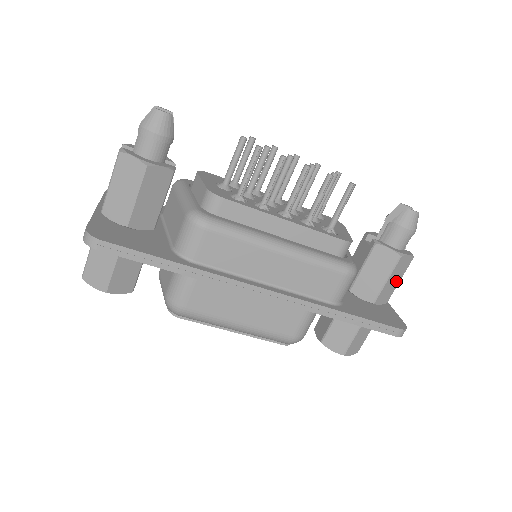
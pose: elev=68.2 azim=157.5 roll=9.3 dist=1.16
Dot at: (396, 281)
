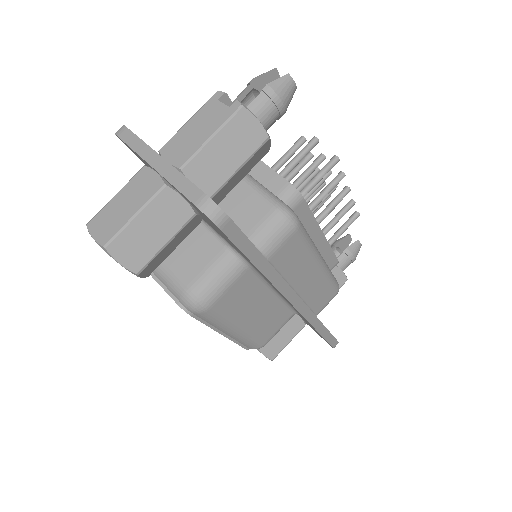
Dot at: occluded
